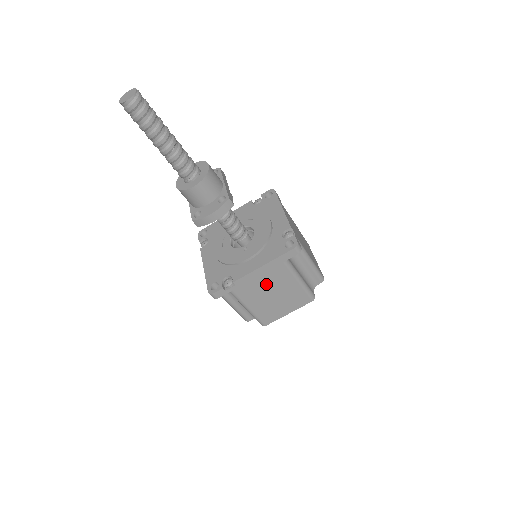
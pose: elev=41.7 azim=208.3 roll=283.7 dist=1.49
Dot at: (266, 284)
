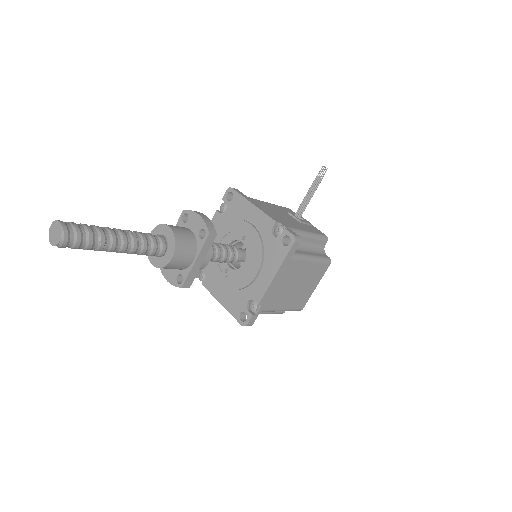
Dot at: occluded
